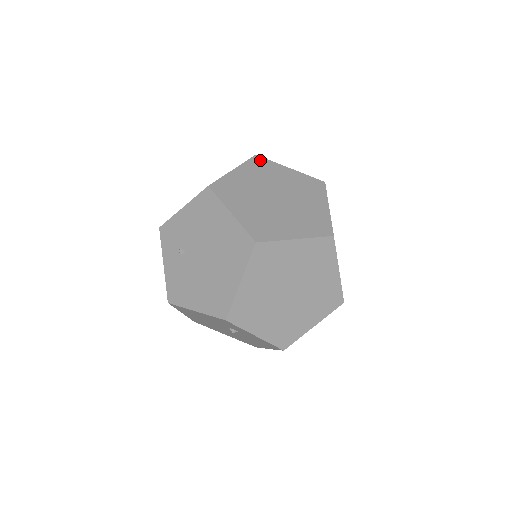
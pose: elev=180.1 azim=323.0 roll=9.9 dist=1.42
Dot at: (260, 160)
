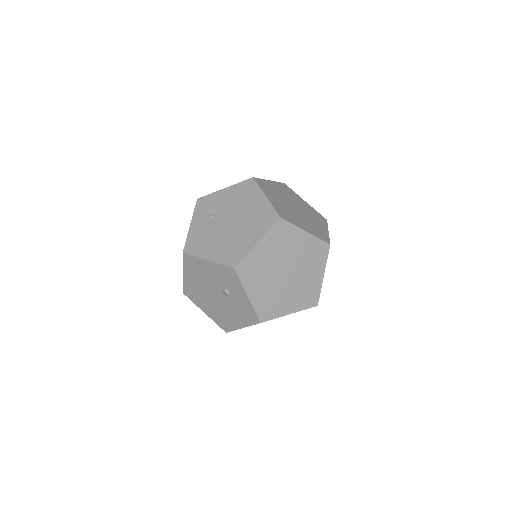
Dot at: (287, 187)
